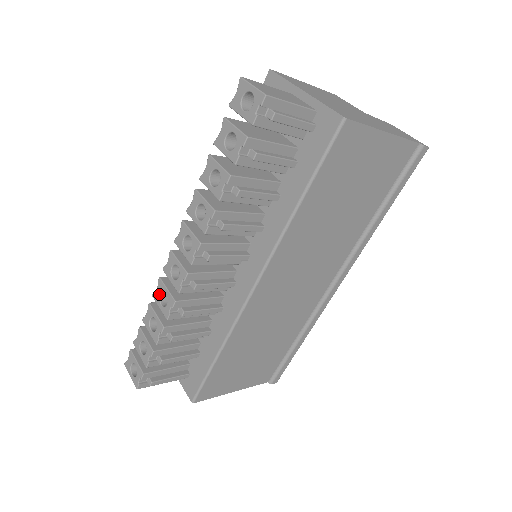
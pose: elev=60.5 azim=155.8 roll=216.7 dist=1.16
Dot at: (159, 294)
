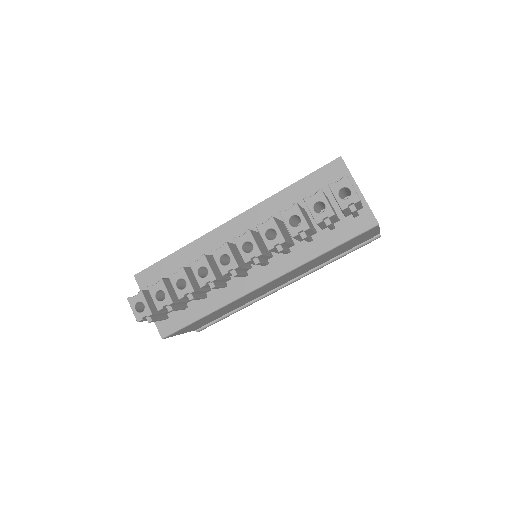
Dot at: (199, 266)
